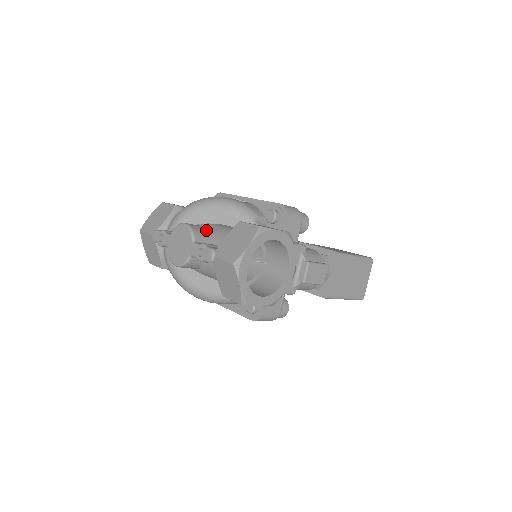
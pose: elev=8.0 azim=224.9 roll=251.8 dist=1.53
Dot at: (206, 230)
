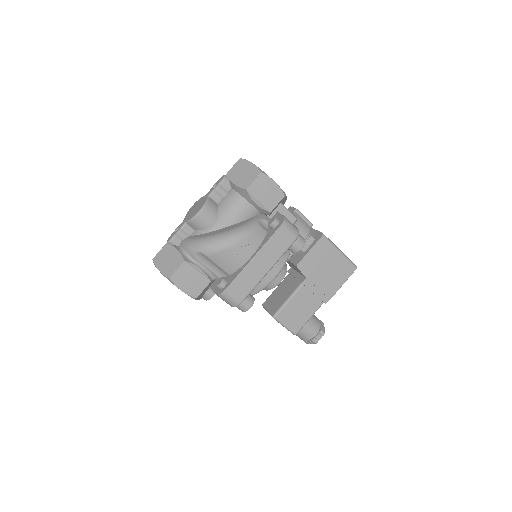
Dot at: occluded
